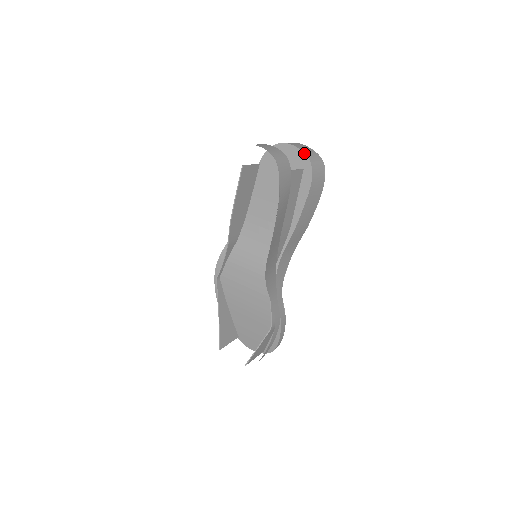
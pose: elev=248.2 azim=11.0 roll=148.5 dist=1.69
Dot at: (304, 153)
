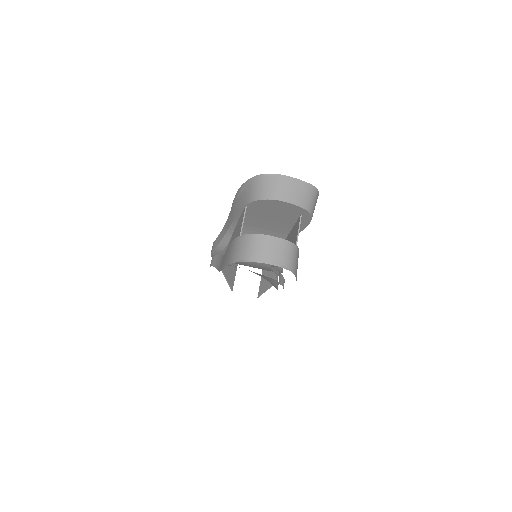
Dot at: (302, 208)
